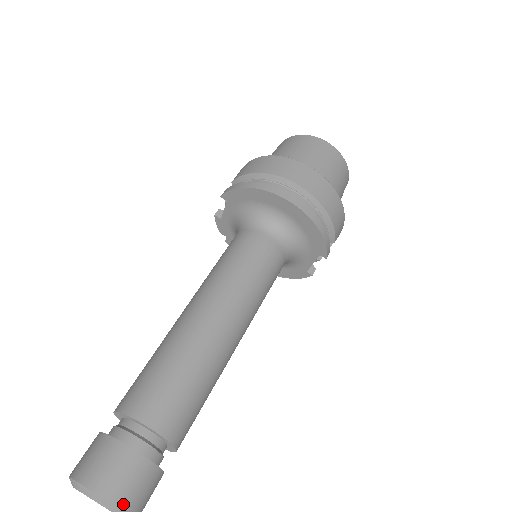
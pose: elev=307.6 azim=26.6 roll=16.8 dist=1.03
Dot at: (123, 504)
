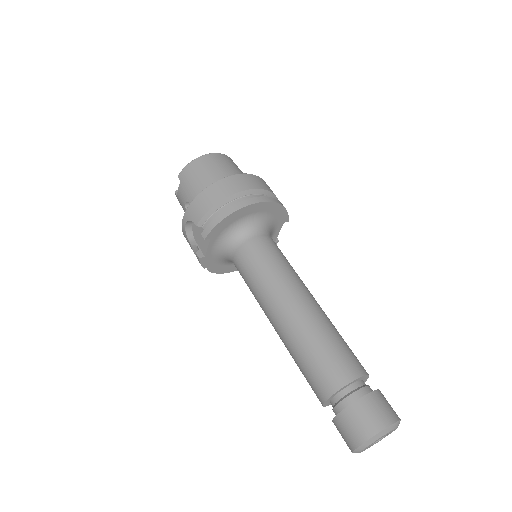
Dot at: (397, 418)
